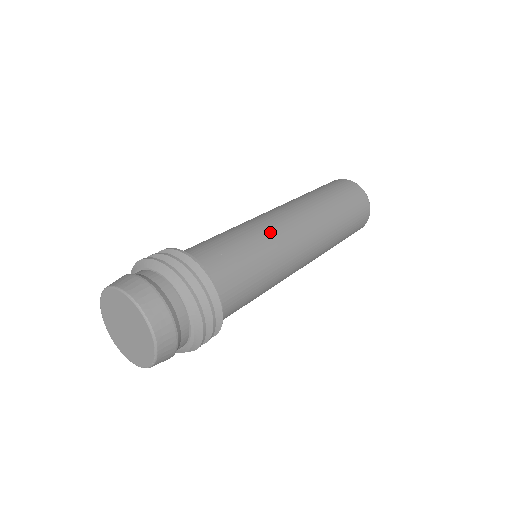
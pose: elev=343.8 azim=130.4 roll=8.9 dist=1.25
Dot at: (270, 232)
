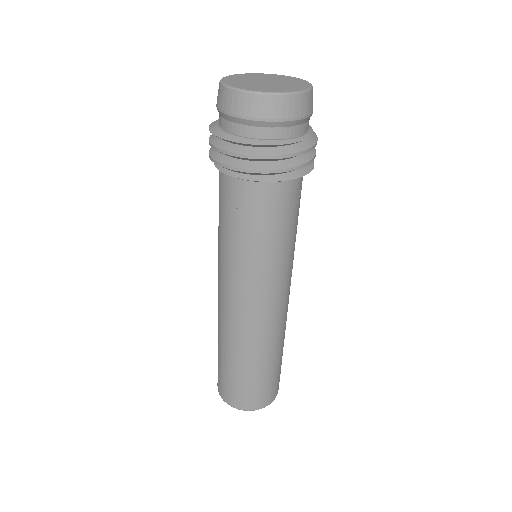
Dot at: occluded
